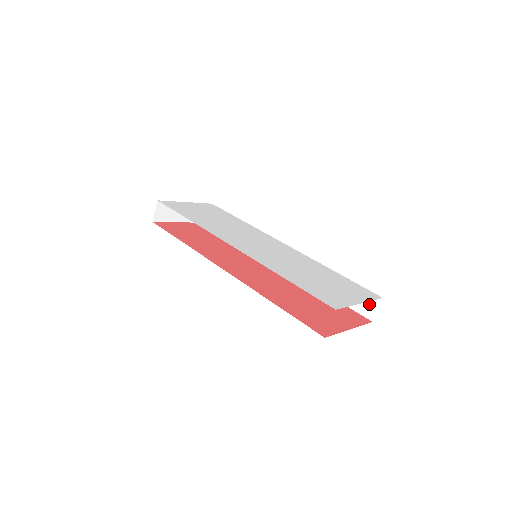
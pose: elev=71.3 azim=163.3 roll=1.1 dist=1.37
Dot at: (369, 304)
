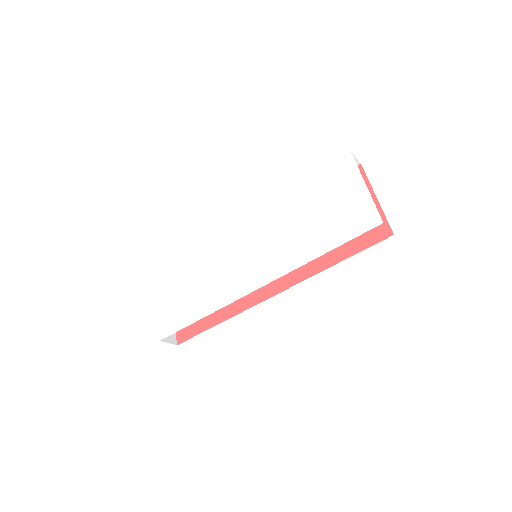
Dot at: occluded
